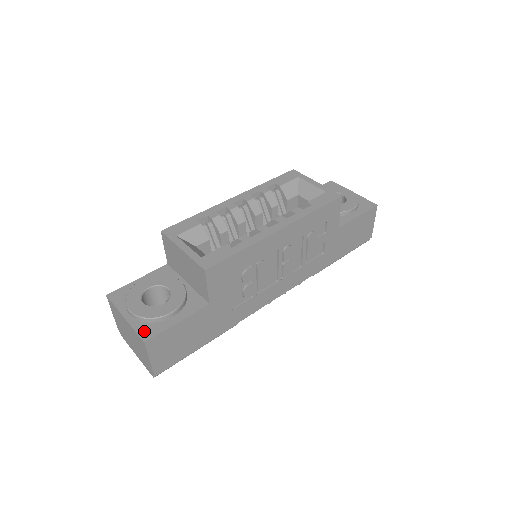
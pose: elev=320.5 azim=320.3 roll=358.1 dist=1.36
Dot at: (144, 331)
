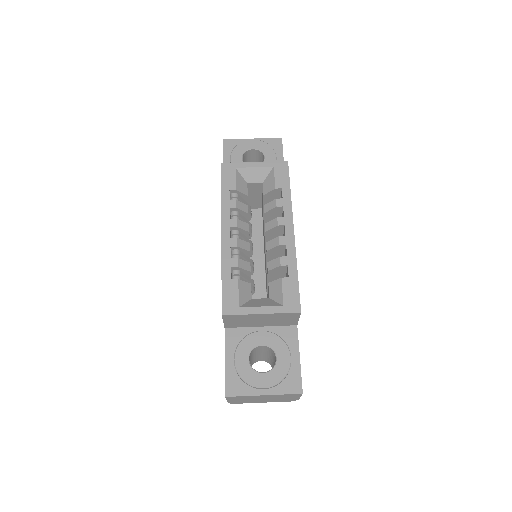
Dot at: (291, 388)
